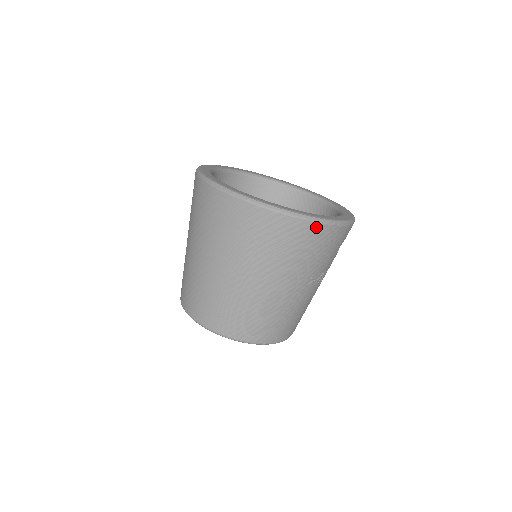
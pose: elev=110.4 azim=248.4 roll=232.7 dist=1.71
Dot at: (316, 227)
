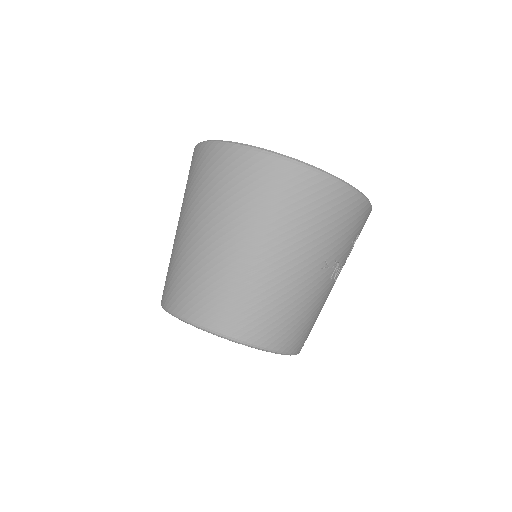
Dot at: (332, 186)
